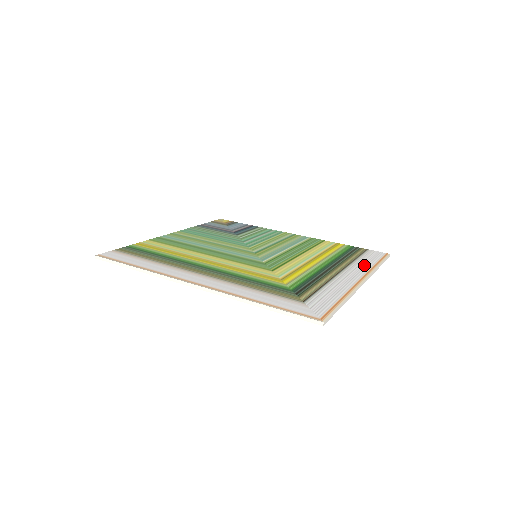
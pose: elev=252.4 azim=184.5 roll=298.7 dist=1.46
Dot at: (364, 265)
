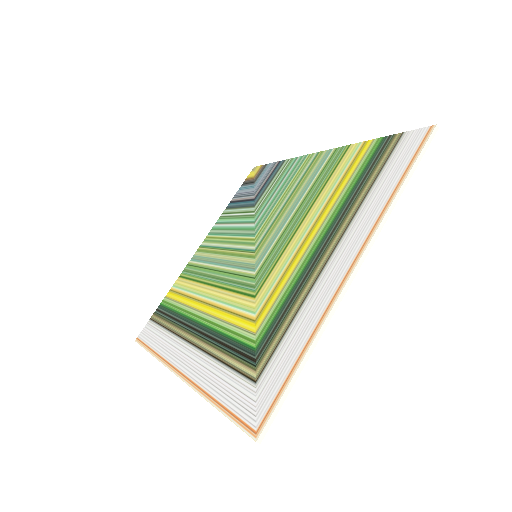
Dot at: (375, 204)
